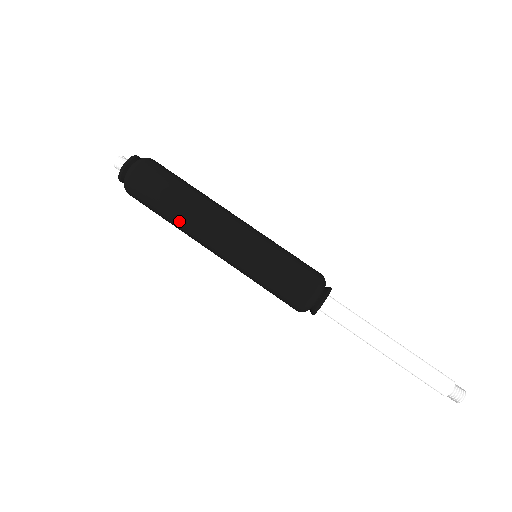
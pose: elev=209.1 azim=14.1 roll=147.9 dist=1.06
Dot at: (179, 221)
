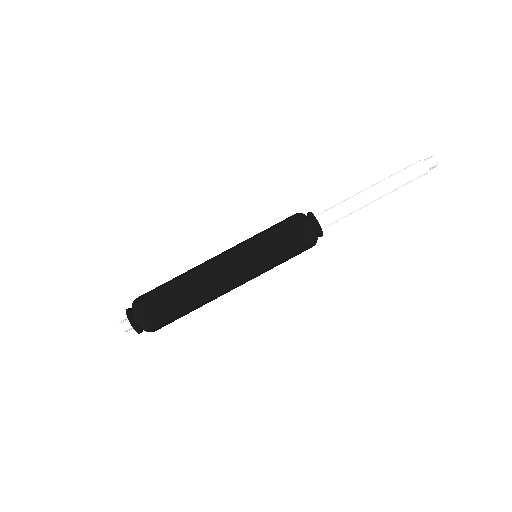
Dot at: (201, 303)
